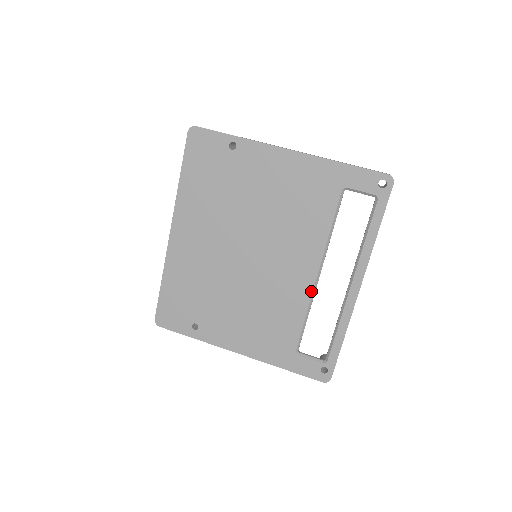
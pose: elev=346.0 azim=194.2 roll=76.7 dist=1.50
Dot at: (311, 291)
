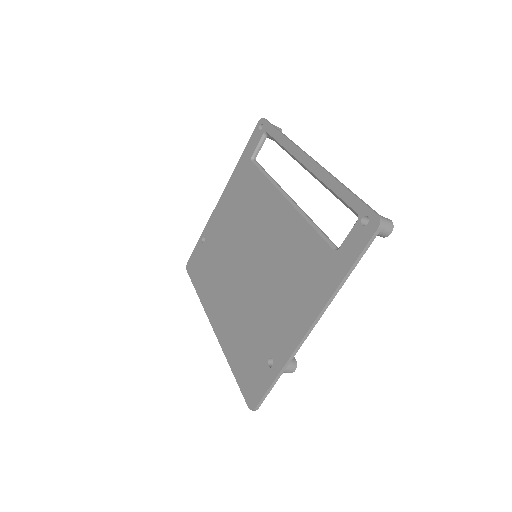
Dot at: (293, 209)
